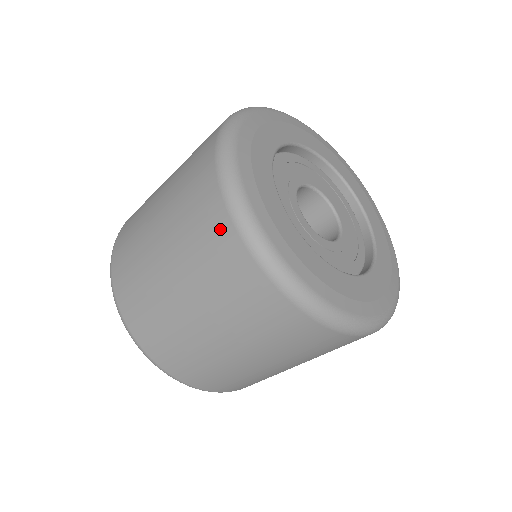
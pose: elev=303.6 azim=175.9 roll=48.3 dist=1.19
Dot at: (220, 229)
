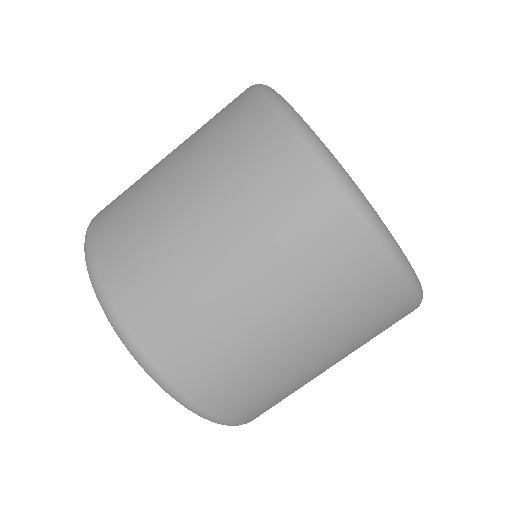
Dot at: (285, 160)
